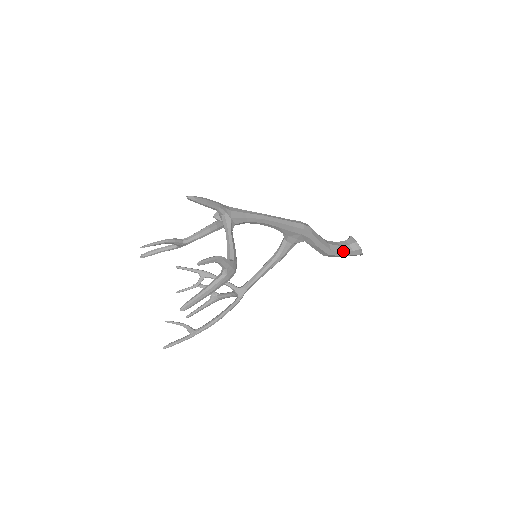
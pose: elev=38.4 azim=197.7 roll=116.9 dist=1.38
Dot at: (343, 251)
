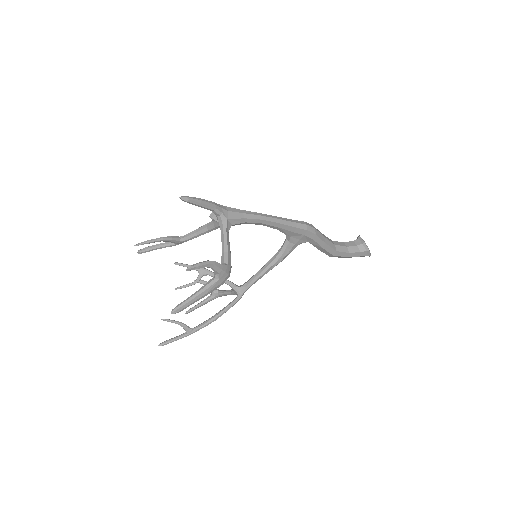
Dot at: (350, 252)
